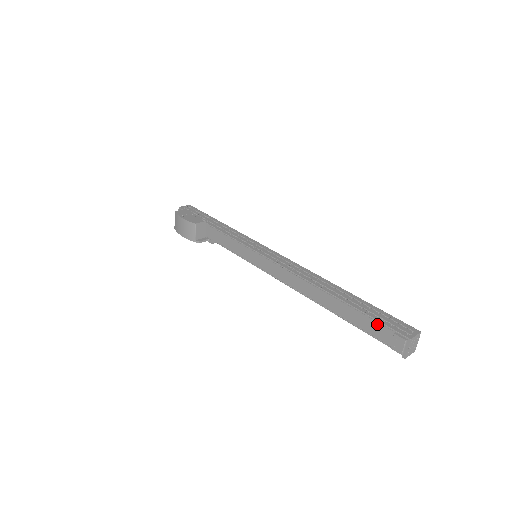
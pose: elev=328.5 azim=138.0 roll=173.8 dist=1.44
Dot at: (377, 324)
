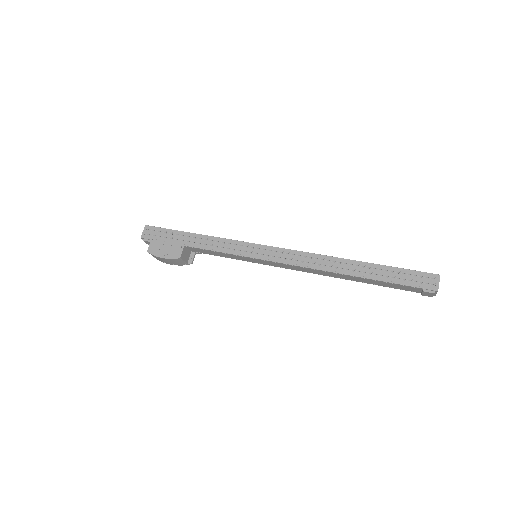
Dot at: (404, 286)
